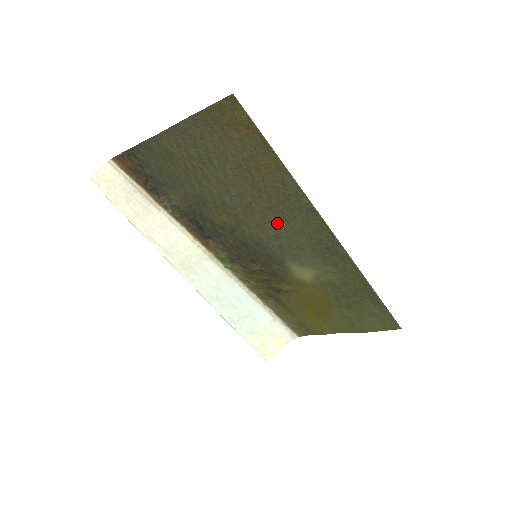
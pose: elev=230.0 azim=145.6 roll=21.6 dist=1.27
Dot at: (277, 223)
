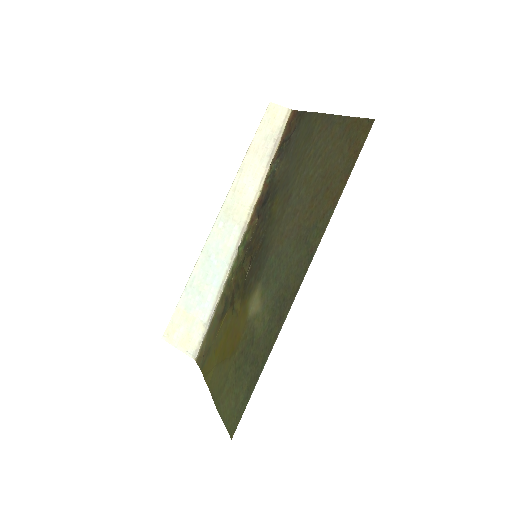
Dot at: (290, 243)
